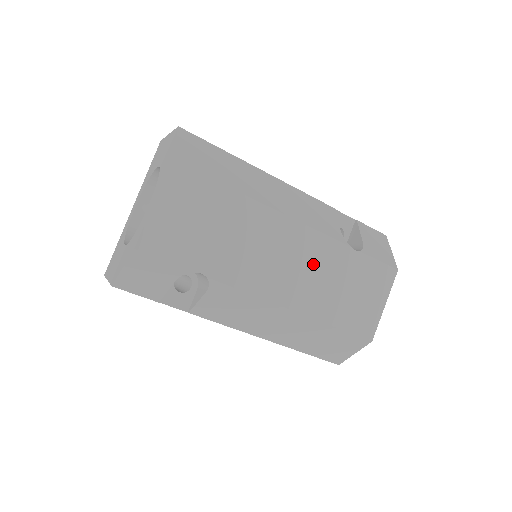
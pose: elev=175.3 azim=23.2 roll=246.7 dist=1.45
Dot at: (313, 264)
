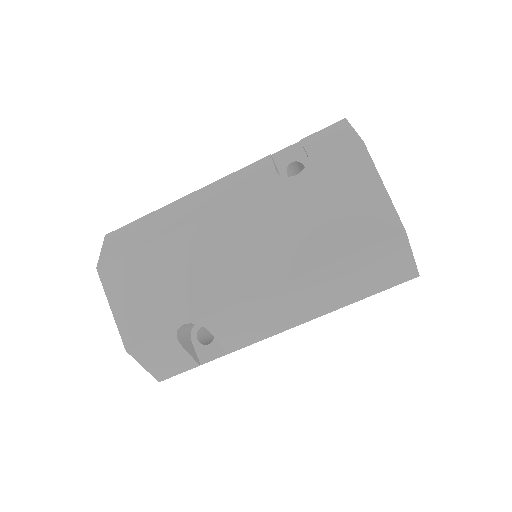
Dot at: (268, 227)
